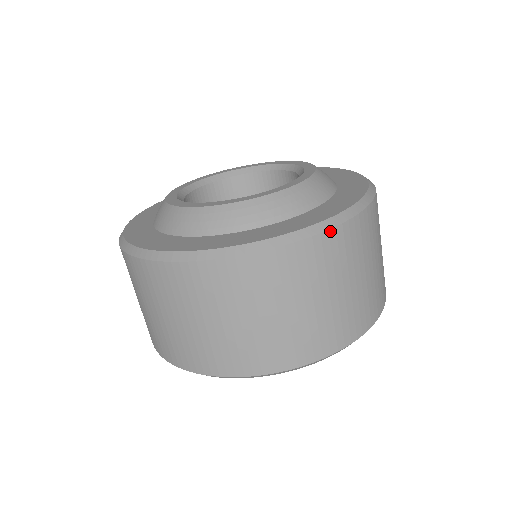
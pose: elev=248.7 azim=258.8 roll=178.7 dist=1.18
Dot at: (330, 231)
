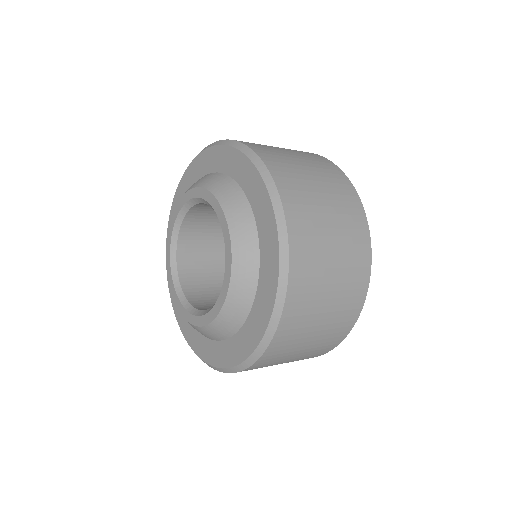
Dot at: (269, 347)
